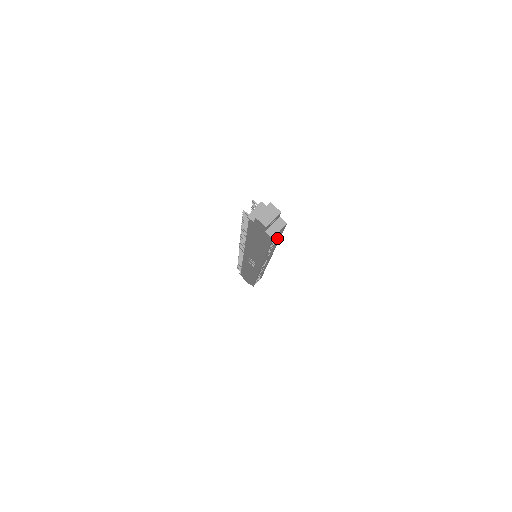
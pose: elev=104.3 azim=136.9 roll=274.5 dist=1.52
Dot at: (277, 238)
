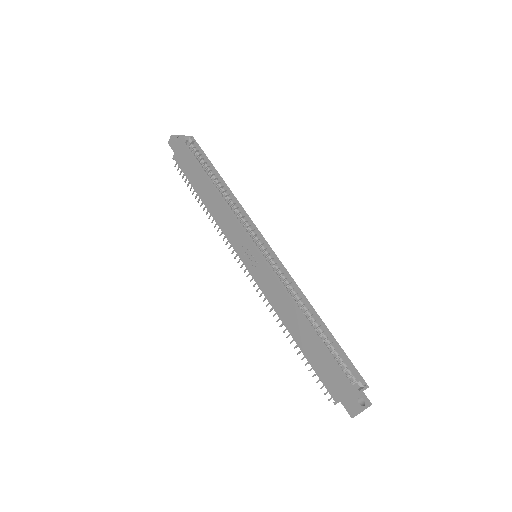
Dot at: (213, 170)
